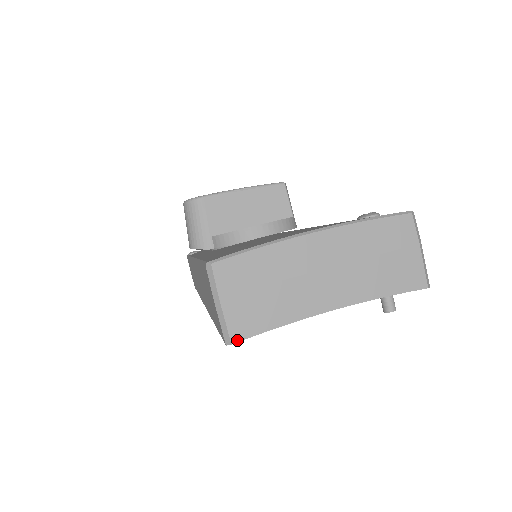
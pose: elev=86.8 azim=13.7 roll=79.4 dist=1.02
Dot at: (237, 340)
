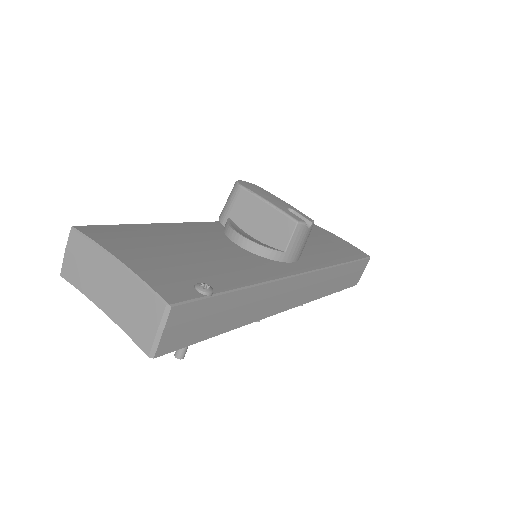
Dot at: (63, 276)
